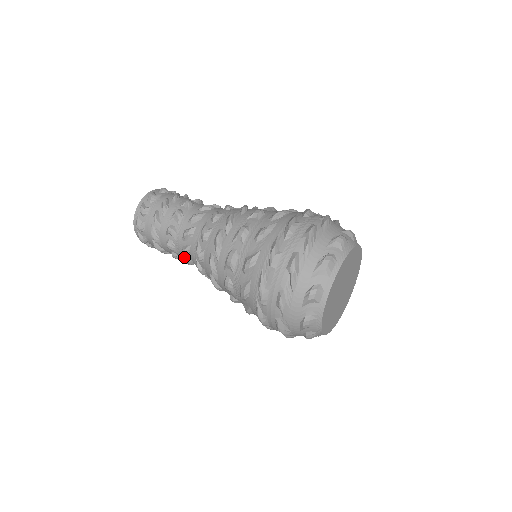
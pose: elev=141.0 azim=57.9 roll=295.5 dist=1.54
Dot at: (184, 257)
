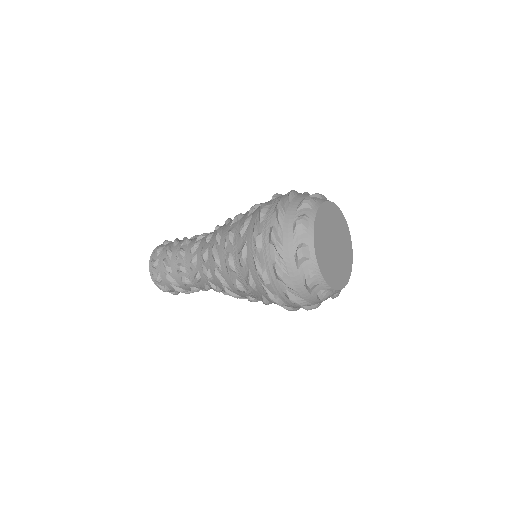
Dot at: (201, 286)
